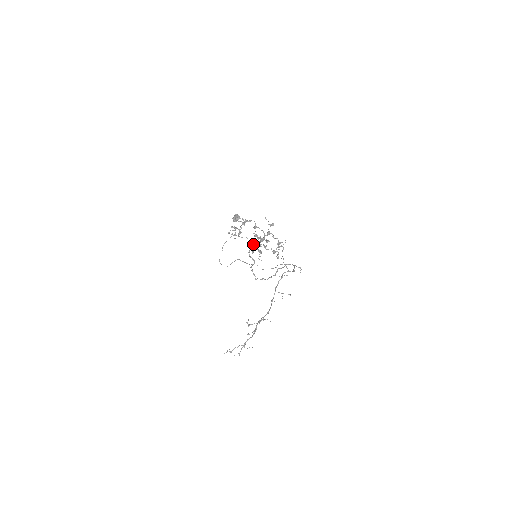
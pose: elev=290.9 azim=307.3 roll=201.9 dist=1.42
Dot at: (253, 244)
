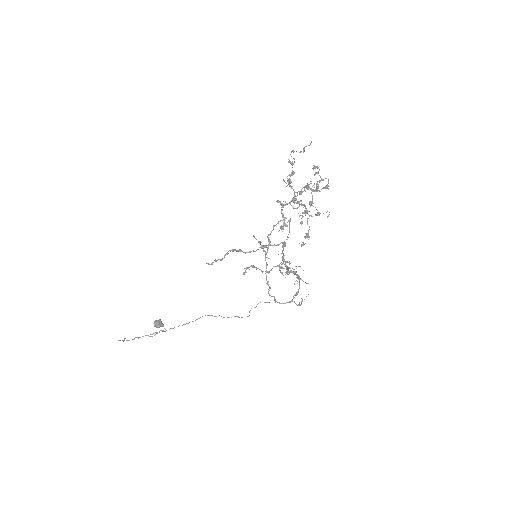
Dot at: (301, 191)
